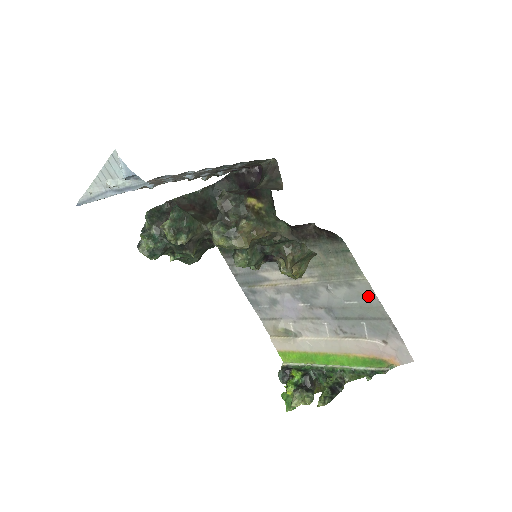
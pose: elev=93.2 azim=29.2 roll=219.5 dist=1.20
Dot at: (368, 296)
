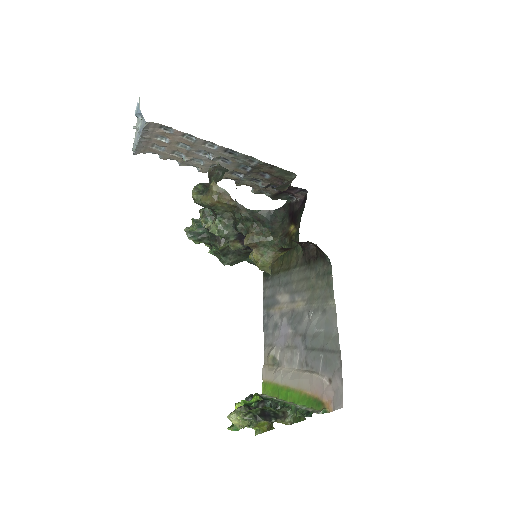
Dot at: (332, 323)
